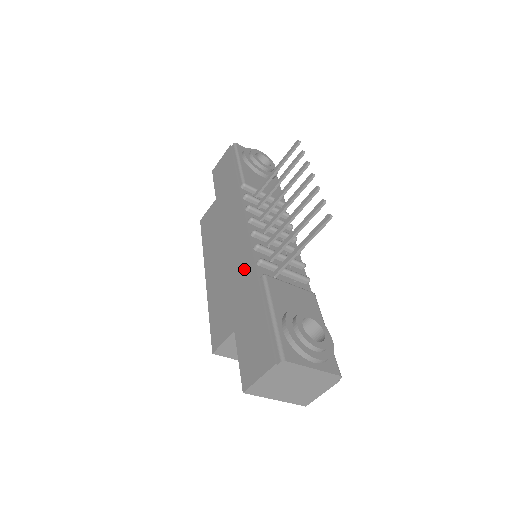
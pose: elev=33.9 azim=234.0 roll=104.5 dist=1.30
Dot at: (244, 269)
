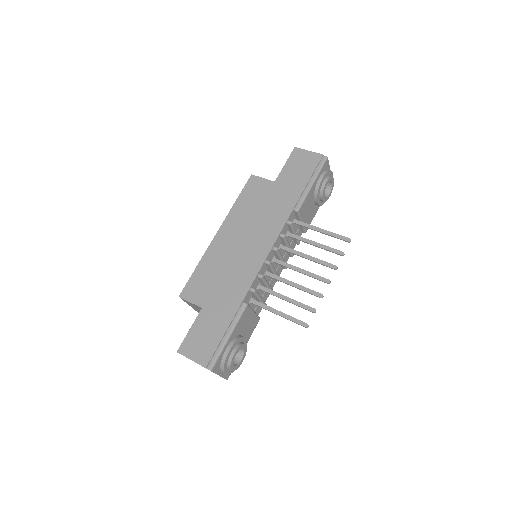
Dot at: (241, 280)
